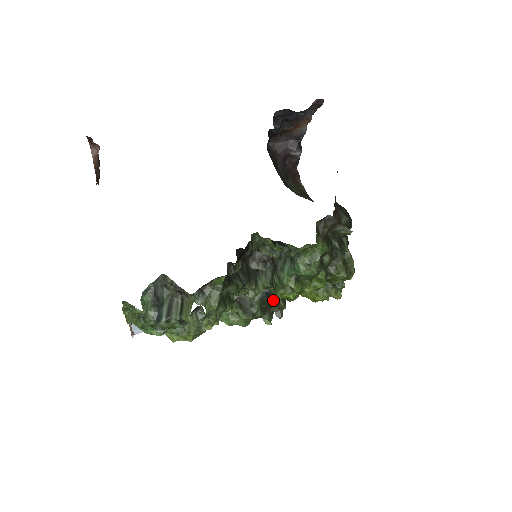
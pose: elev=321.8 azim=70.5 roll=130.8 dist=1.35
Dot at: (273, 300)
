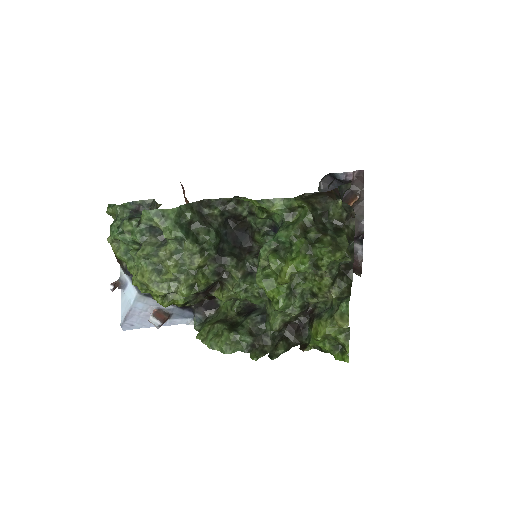
Dot at: (271, 336)
